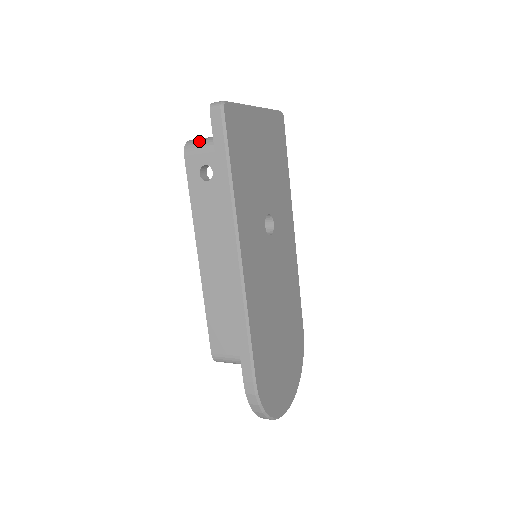
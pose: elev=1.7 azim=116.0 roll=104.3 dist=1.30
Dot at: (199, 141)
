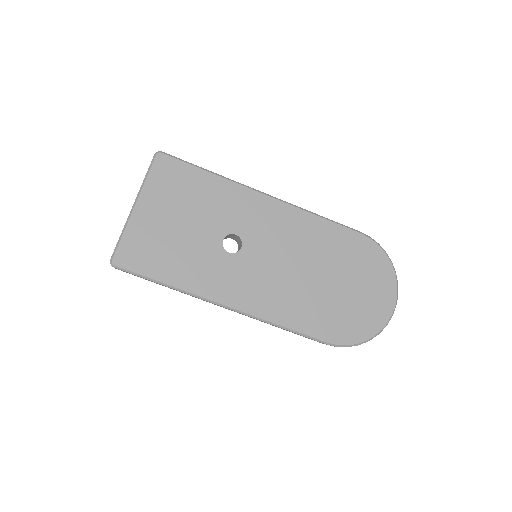
Dot at: occluded
